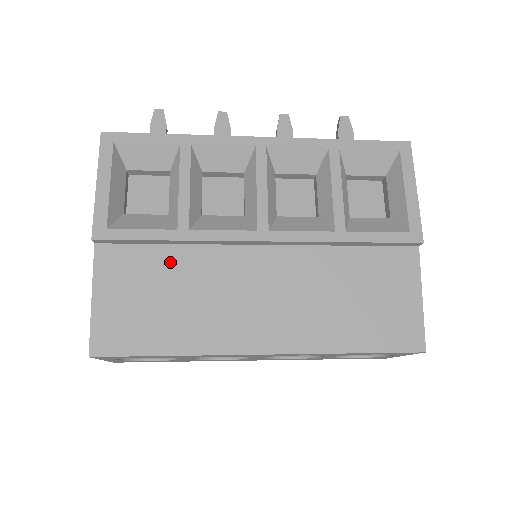
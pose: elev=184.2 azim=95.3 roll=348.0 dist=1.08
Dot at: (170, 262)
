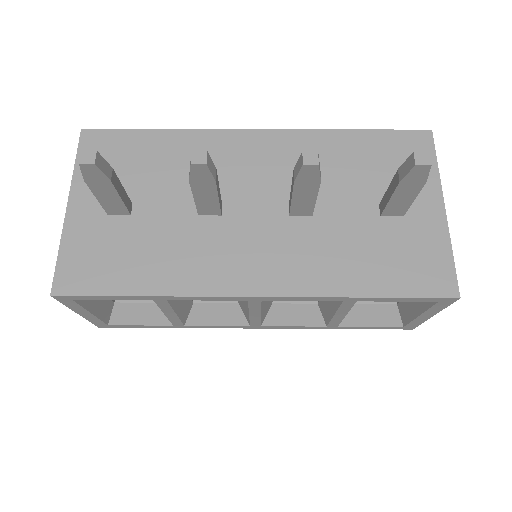
Dot at: occluded
